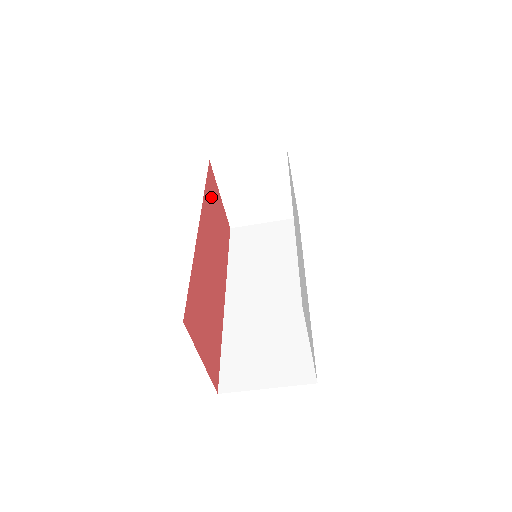
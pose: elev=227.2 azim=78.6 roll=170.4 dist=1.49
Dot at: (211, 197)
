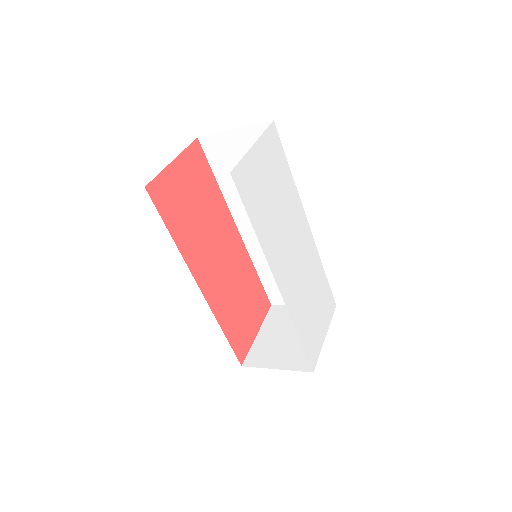
Dot at: (178, 215)
